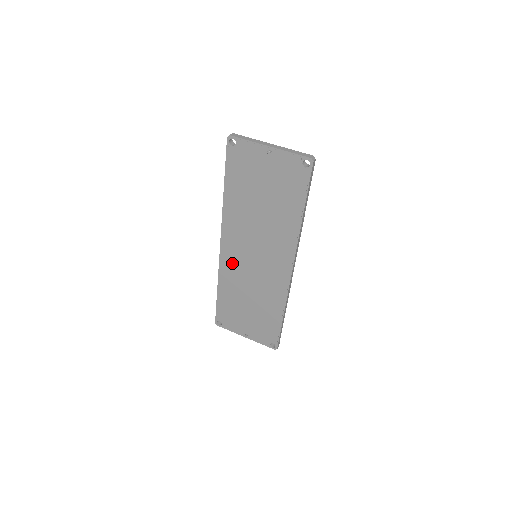
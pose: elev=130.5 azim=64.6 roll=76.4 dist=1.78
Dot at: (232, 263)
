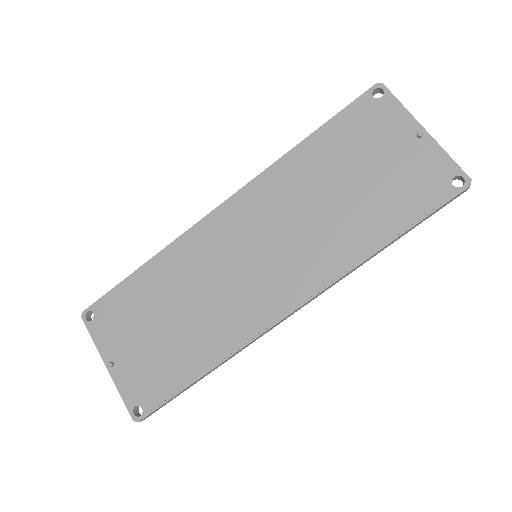
Dot at: (210, 241)
